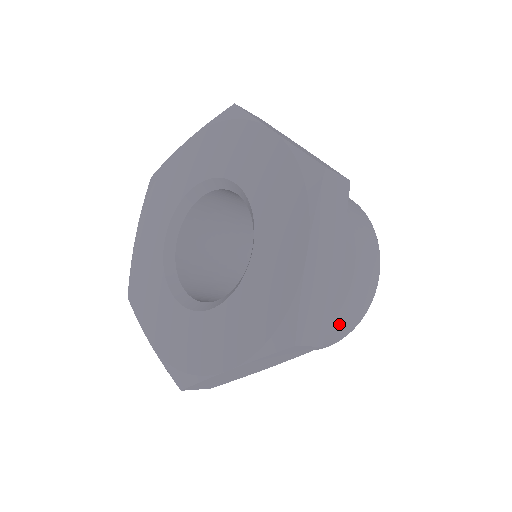
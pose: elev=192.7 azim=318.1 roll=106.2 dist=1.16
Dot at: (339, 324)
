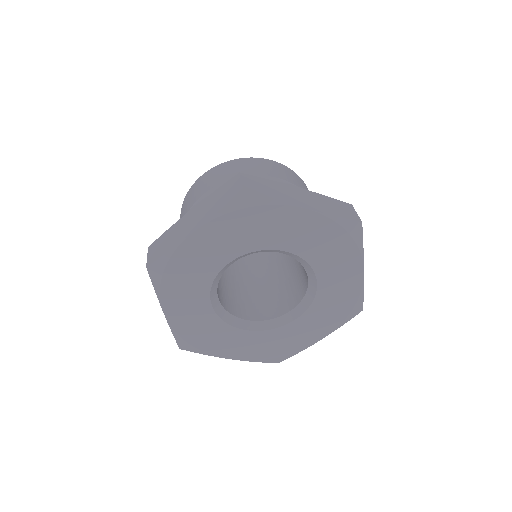
Dot at: occluded
